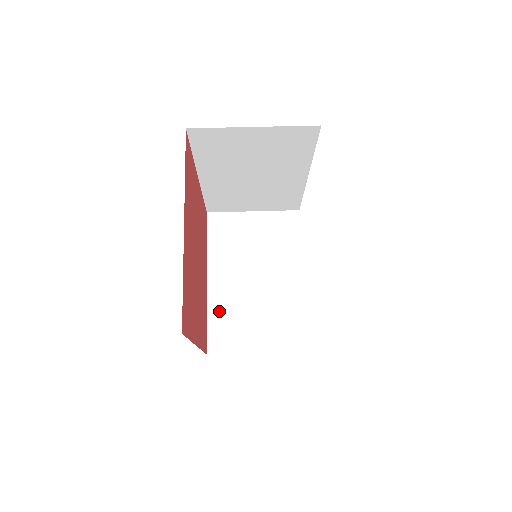
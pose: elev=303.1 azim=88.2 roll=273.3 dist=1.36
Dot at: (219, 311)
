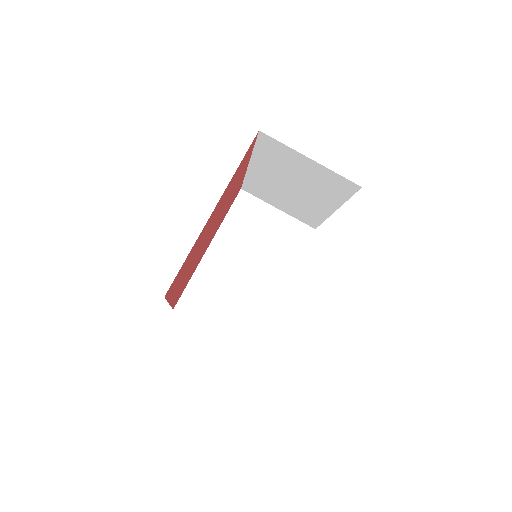
Dot at: (255, 181)
